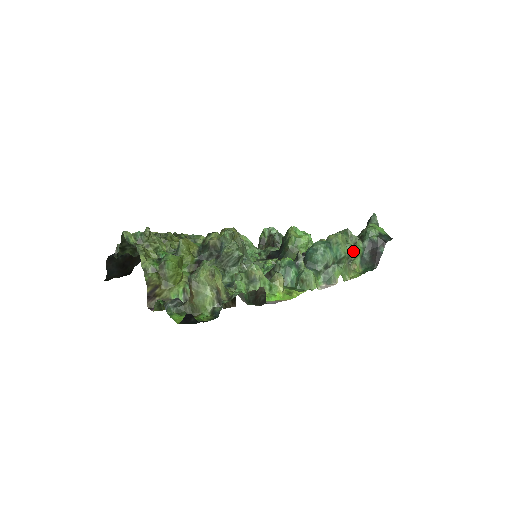
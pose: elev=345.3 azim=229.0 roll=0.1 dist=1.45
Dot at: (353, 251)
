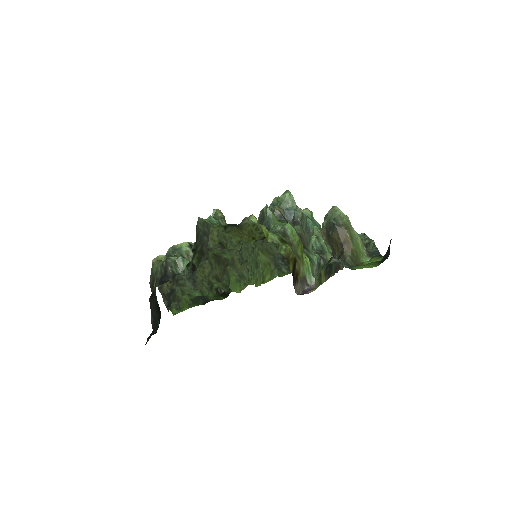
Dot at: occluded
